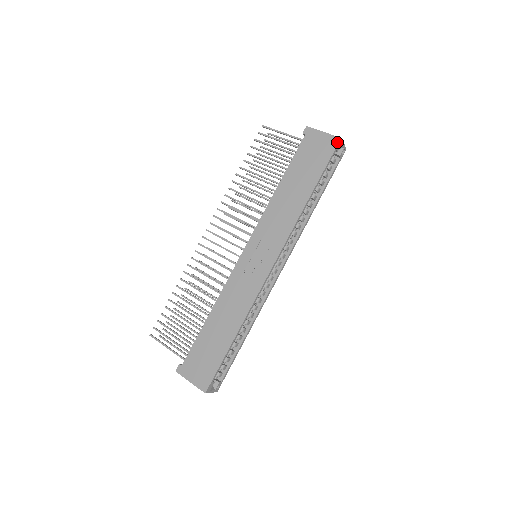
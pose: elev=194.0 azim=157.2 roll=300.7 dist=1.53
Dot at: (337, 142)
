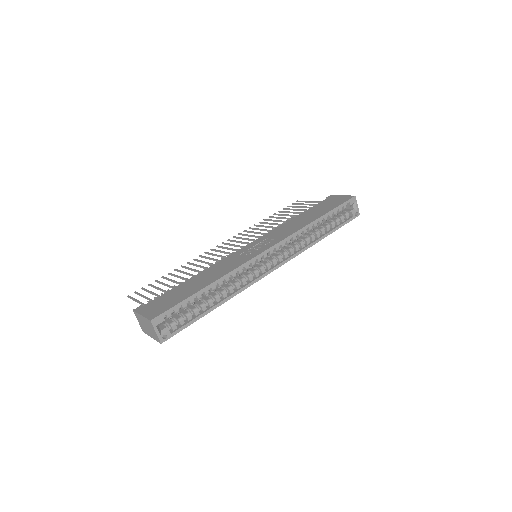
Dot at: (351, 197)
